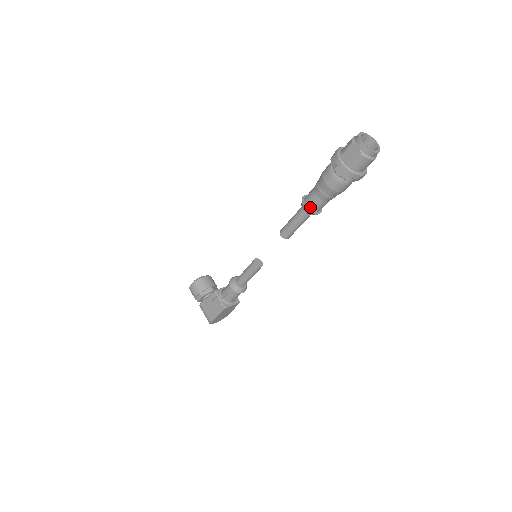
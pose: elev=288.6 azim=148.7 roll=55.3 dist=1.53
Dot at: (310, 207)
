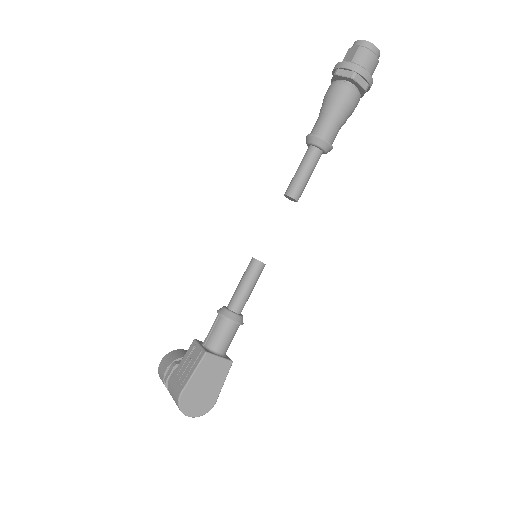
Dot at: (316, 133)
